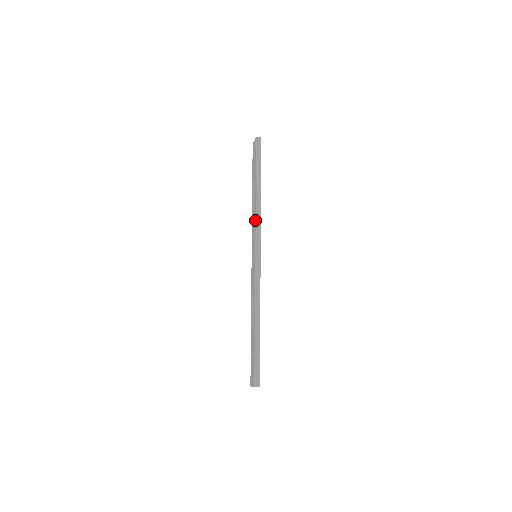
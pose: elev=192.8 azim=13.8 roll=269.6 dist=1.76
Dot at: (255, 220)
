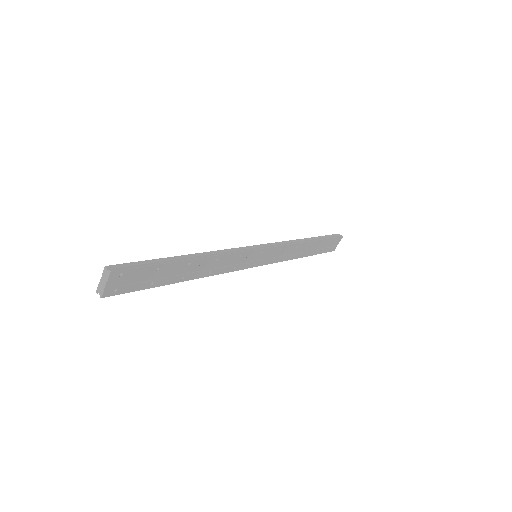
Dot at: (285, 241)
